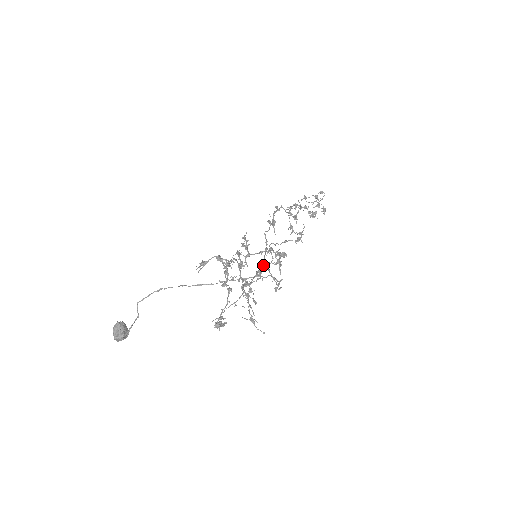
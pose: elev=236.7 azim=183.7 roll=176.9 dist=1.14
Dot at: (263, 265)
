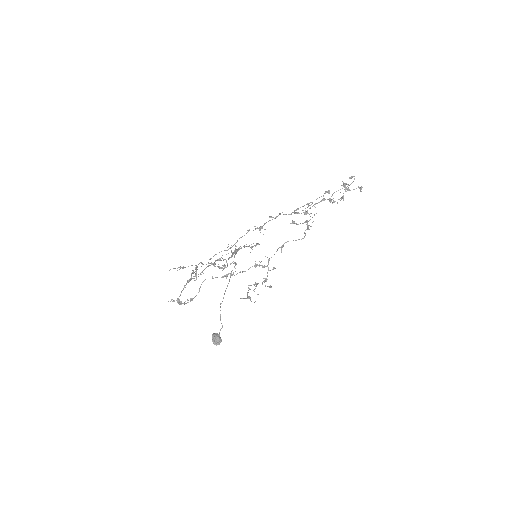
Dot at: occluded
